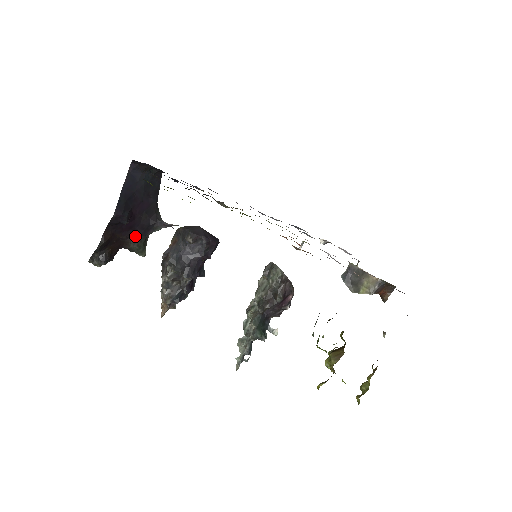
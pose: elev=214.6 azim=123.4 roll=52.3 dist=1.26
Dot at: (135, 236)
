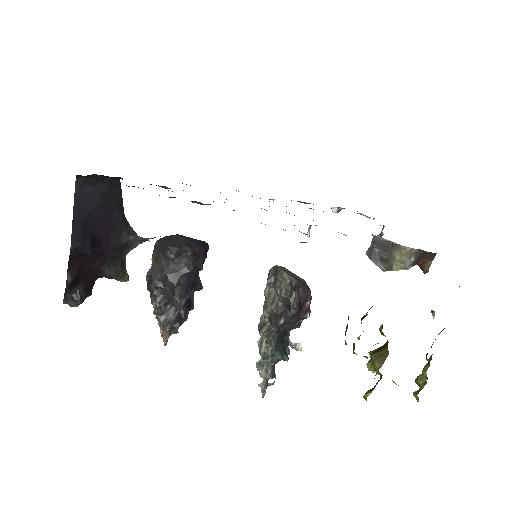
Dot at: (108, 262)
